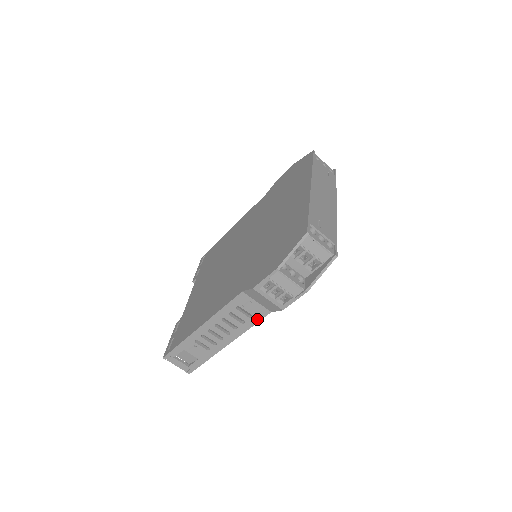
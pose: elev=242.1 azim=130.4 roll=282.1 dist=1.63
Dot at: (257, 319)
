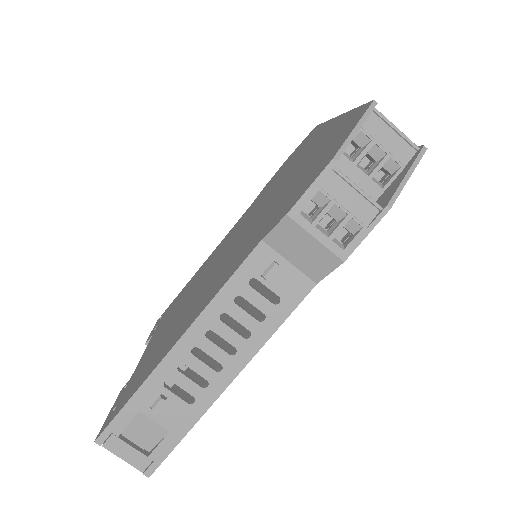
Dot at: (289, 306)
